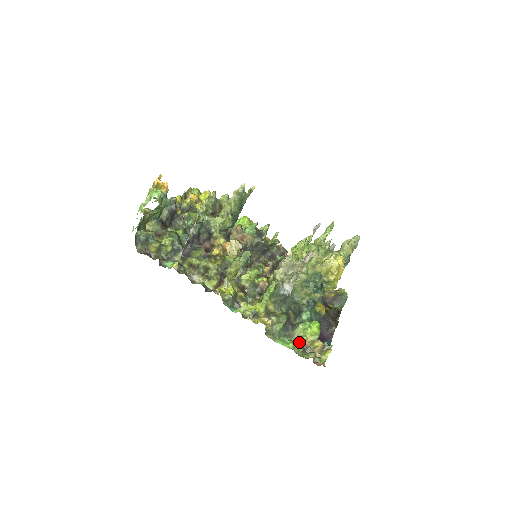
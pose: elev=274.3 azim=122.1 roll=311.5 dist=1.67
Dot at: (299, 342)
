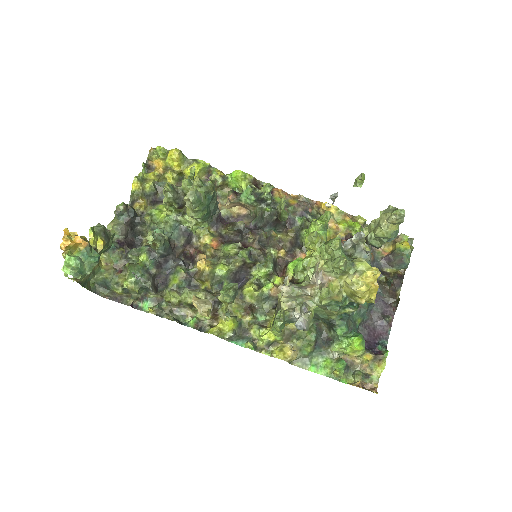
Dot at: (337, 365)
